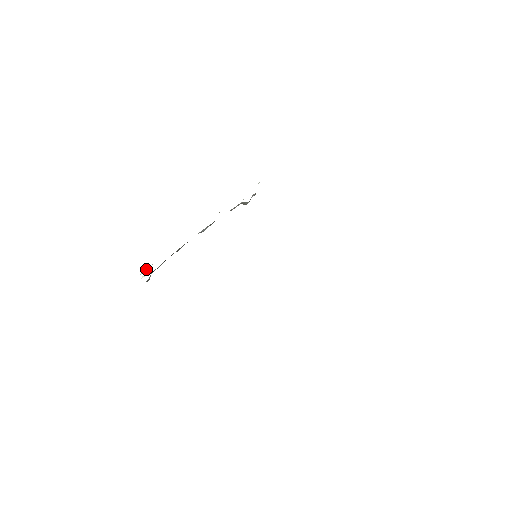
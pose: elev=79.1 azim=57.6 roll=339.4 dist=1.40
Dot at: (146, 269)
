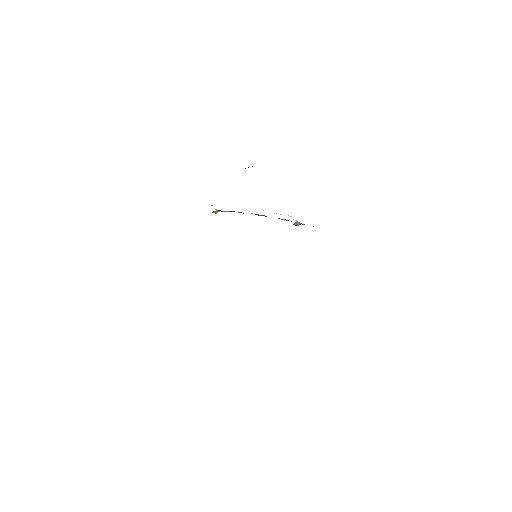
Dot at: (211, 205)
